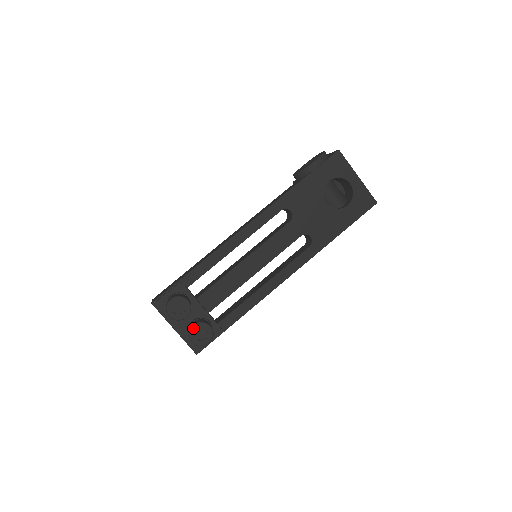
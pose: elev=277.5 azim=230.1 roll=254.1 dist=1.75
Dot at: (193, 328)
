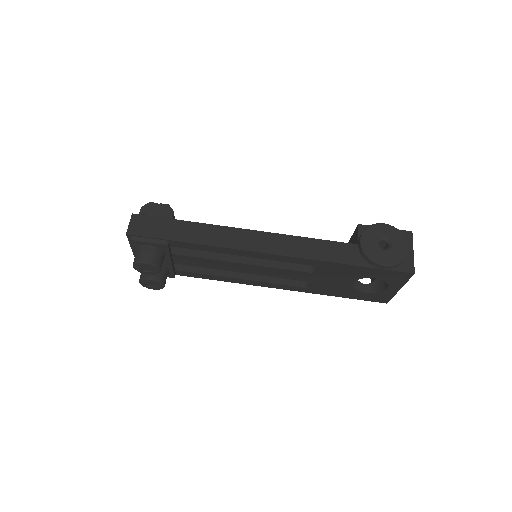
Dot at: (148, 280)
